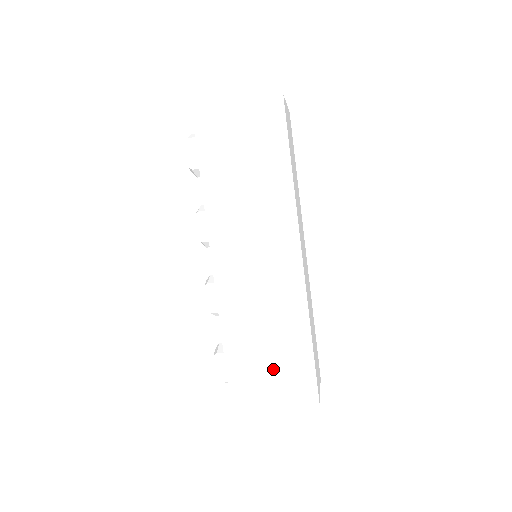
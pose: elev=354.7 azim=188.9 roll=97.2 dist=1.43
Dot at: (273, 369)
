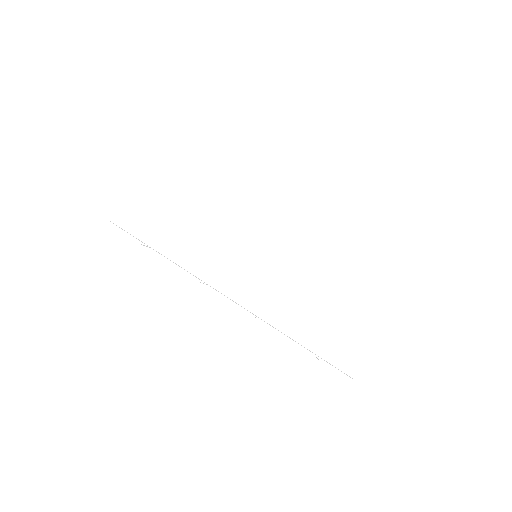
Dot at: (345, 331)
